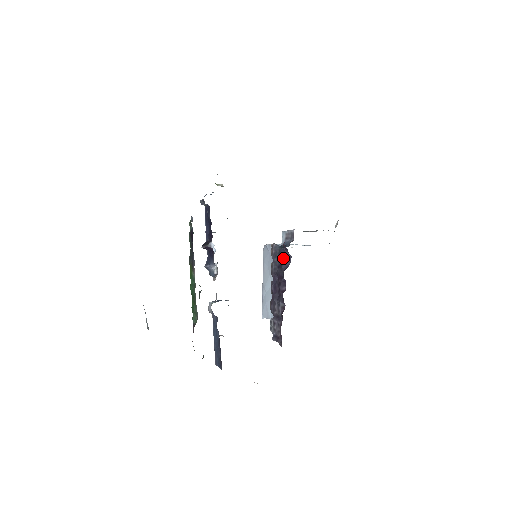
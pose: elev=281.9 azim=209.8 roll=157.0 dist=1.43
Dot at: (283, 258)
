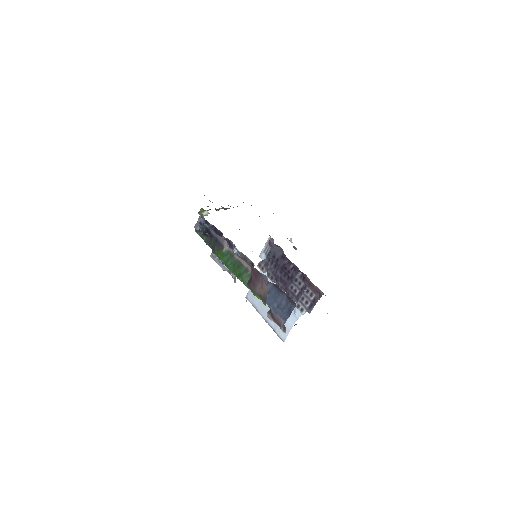
Dot at: (275, 254)
